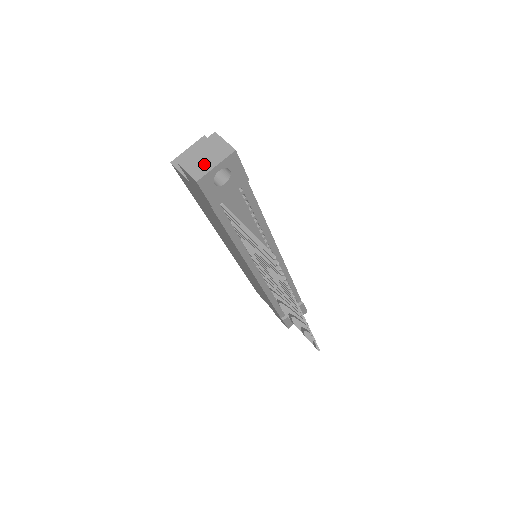
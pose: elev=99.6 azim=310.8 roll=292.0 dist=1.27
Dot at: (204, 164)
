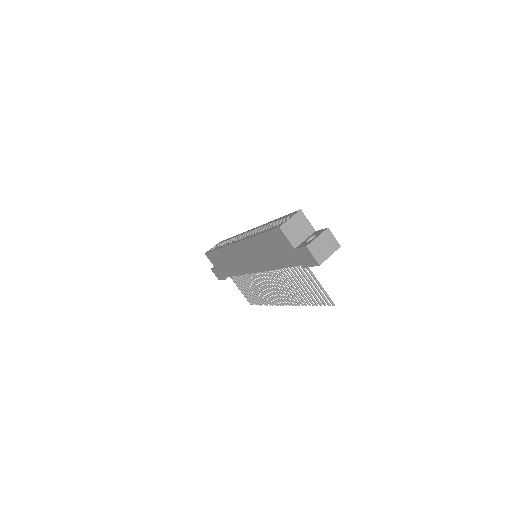
Dot at: (323, 253)
